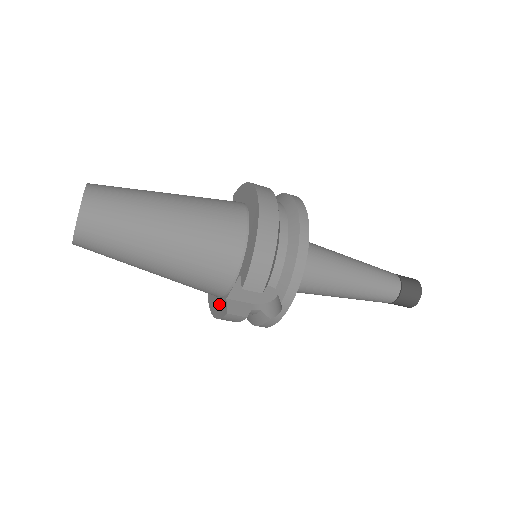
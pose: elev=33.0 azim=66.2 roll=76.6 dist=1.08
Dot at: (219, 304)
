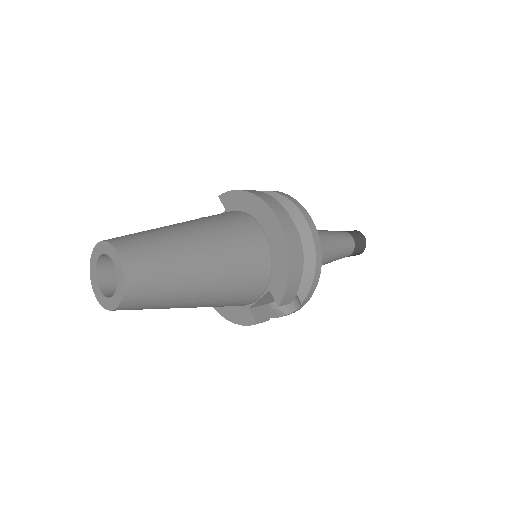
Dot at: (236, 311)
